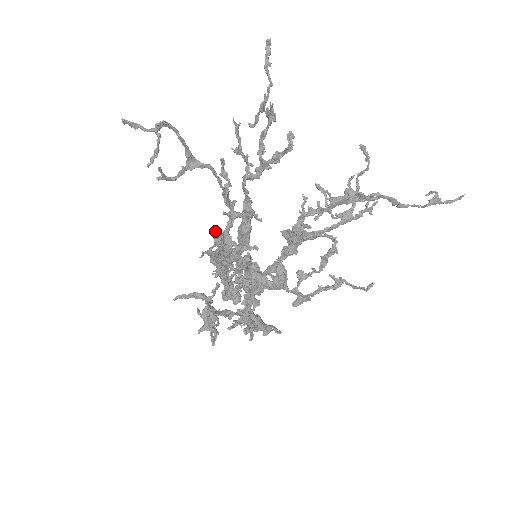
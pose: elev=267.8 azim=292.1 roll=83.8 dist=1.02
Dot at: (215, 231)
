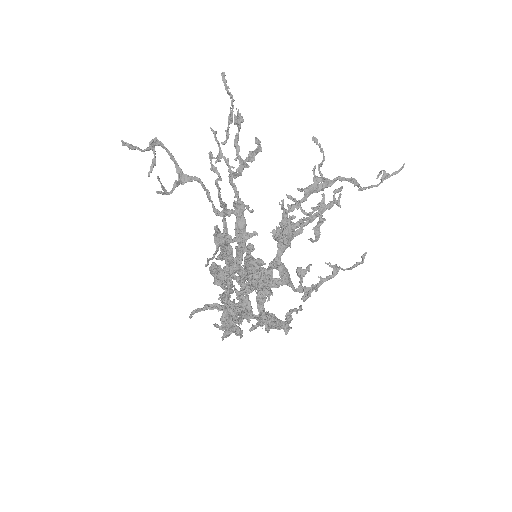
Dot at: (216, 226)
